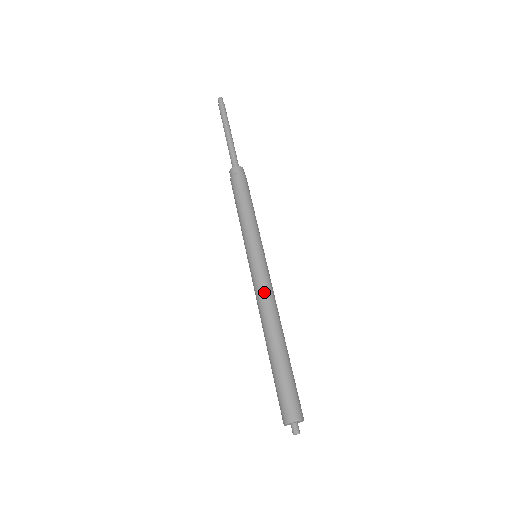
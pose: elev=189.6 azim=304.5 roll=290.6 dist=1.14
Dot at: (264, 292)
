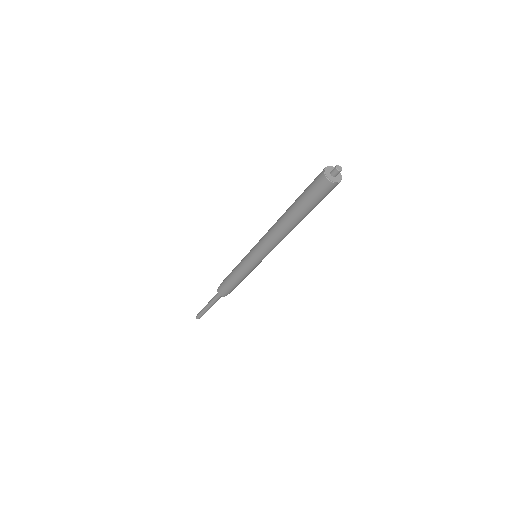
Dot at: occluded
